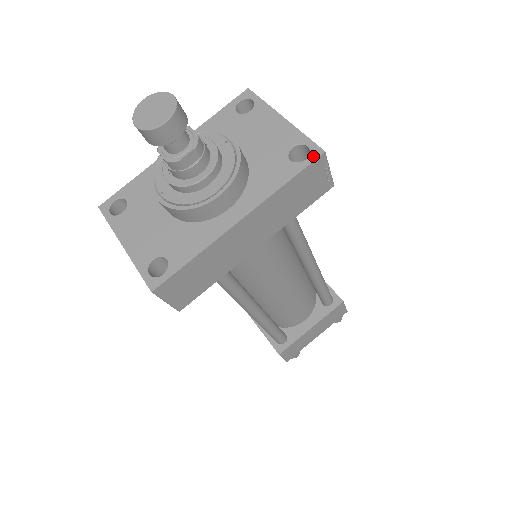
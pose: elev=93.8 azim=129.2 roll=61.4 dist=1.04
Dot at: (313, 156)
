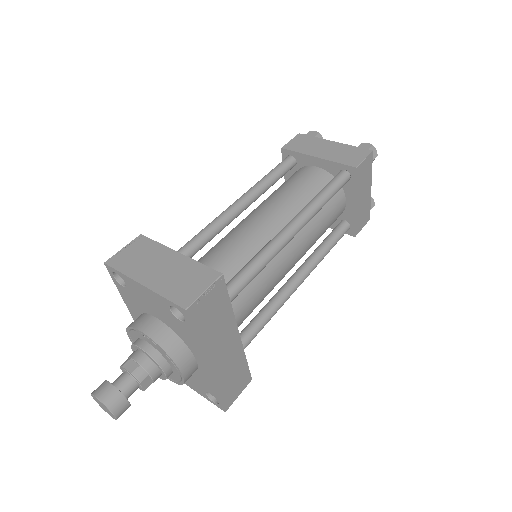
Dot at: (185, 315)
